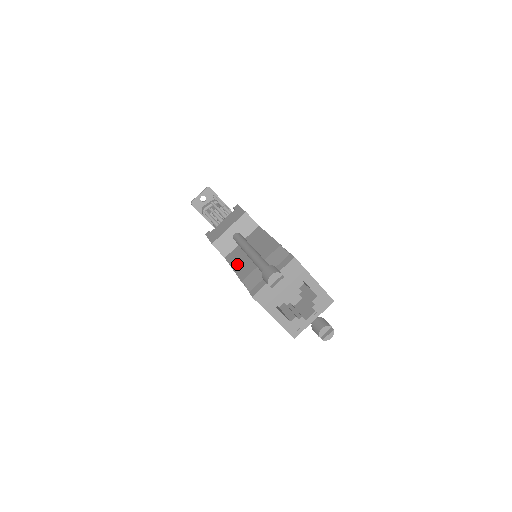
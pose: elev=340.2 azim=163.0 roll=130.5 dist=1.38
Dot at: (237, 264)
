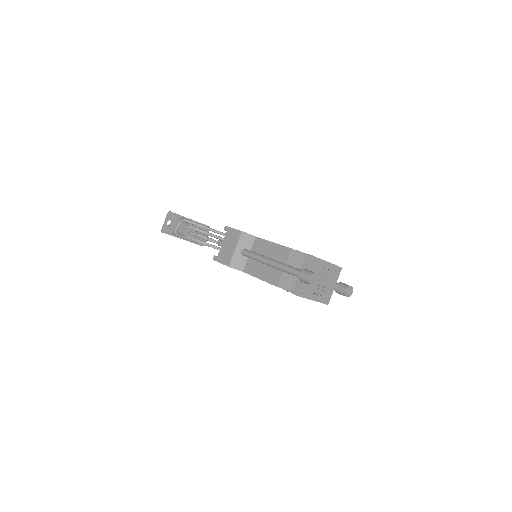
Dot at: (261, 274)
